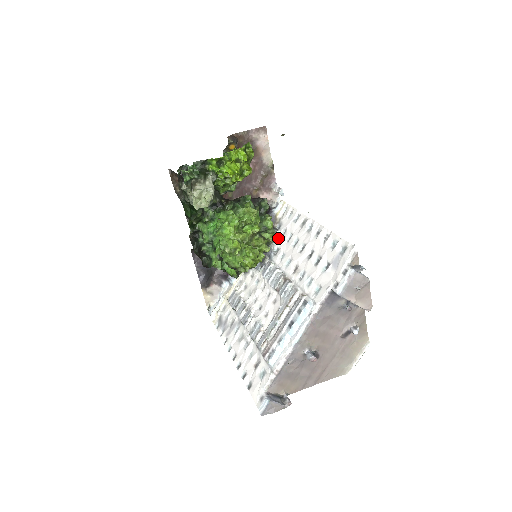
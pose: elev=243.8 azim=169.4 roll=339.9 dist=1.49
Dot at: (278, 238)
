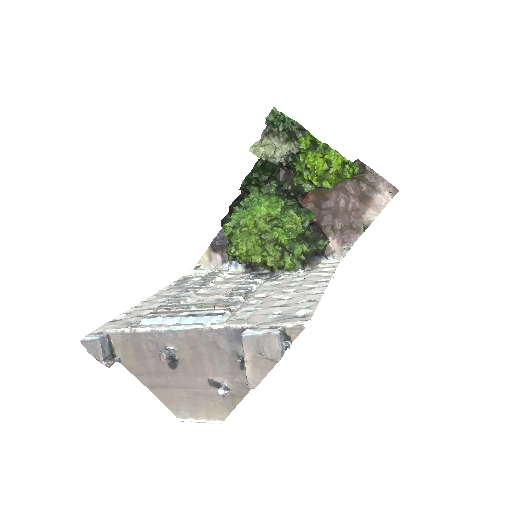
Dot at: (294, 274)
